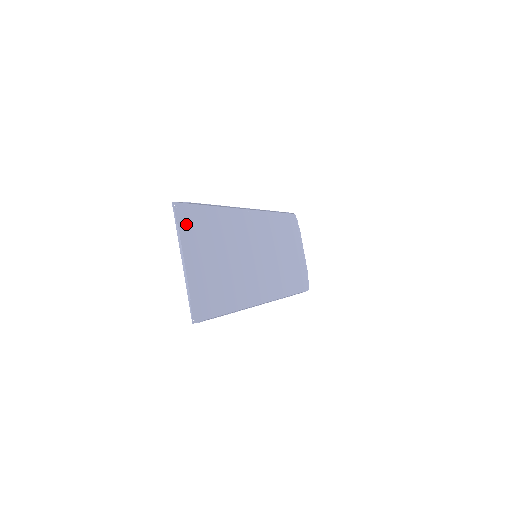
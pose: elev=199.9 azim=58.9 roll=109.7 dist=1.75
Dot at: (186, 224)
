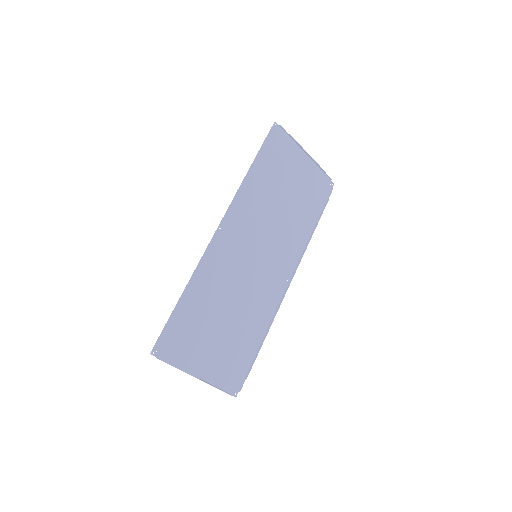
Dot at: (175, 348)
